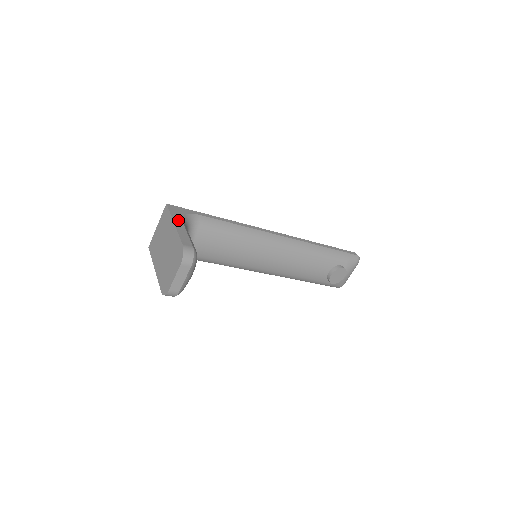
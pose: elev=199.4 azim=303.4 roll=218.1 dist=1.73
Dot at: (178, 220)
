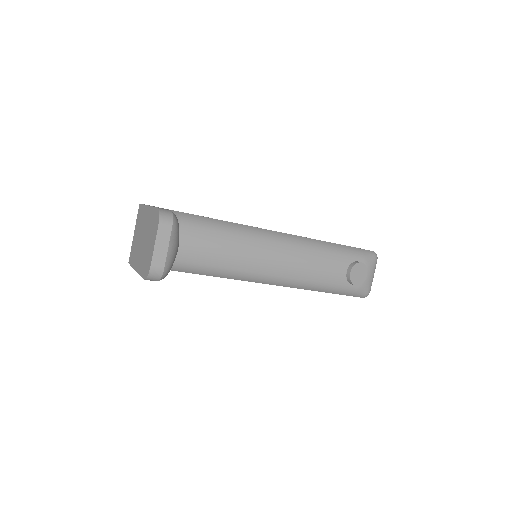
Dot at: occluded
